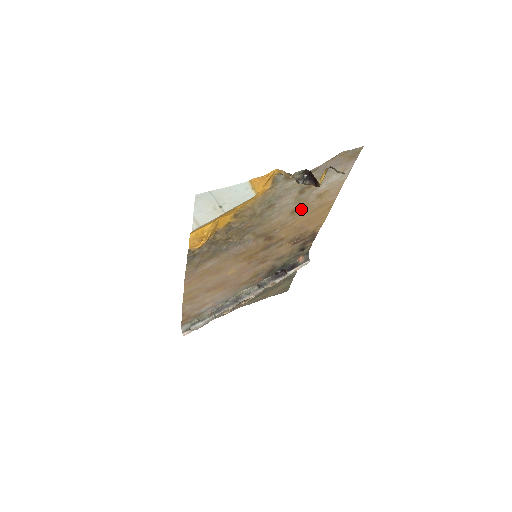
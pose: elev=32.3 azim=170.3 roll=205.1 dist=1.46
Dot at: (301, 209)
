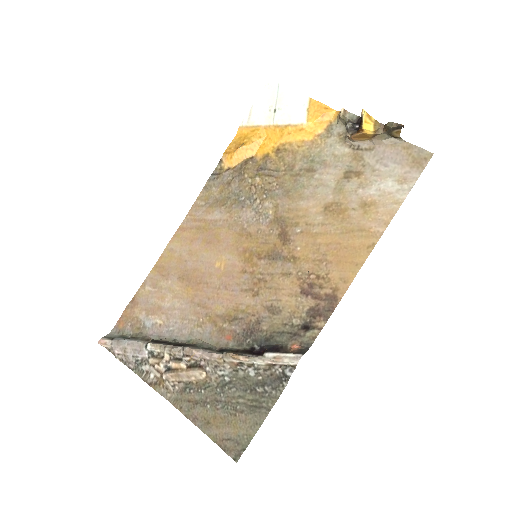
Dot at: (337, 214)
